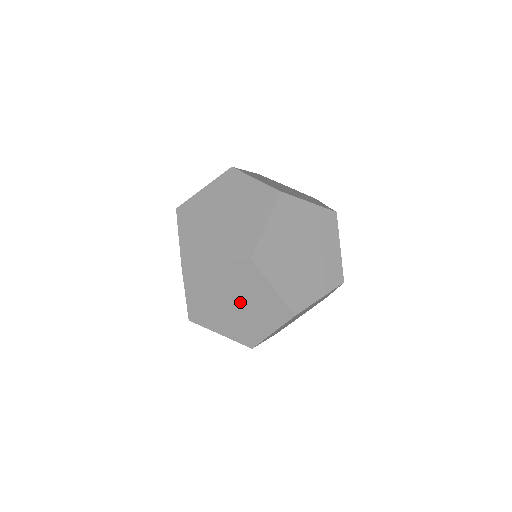
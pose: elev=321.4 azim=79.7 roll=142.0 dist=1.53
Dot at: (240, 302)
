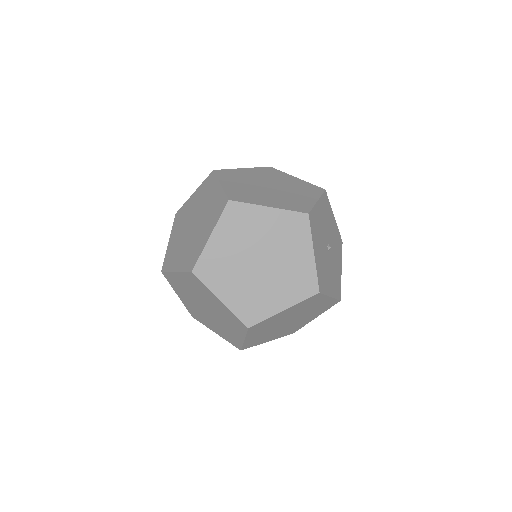
Dot at: (198, 219)
